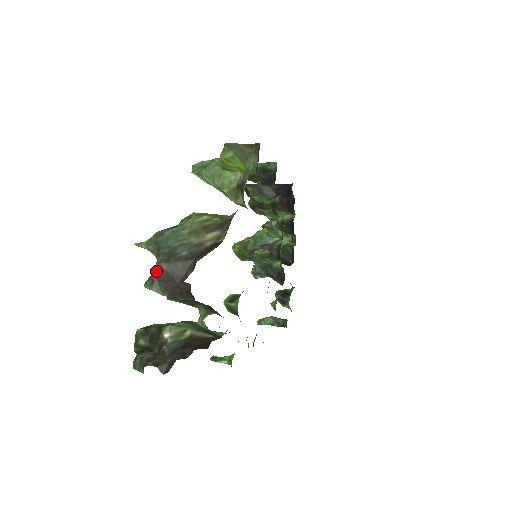
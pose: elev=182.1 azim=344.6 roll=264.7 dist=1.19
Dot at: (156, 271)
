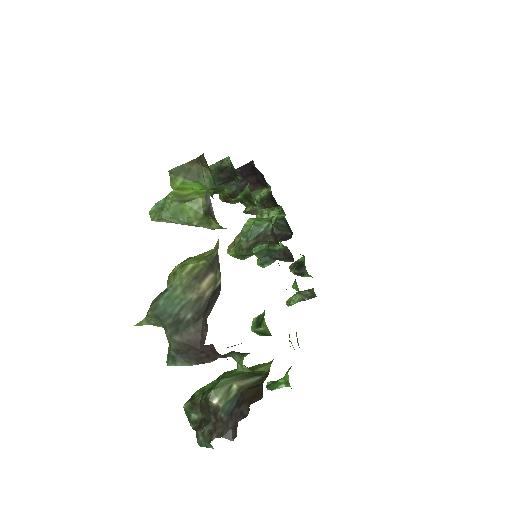
Dot at: (171, 347)
